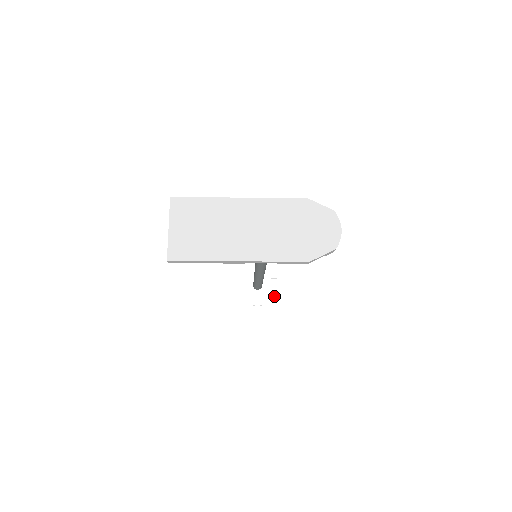
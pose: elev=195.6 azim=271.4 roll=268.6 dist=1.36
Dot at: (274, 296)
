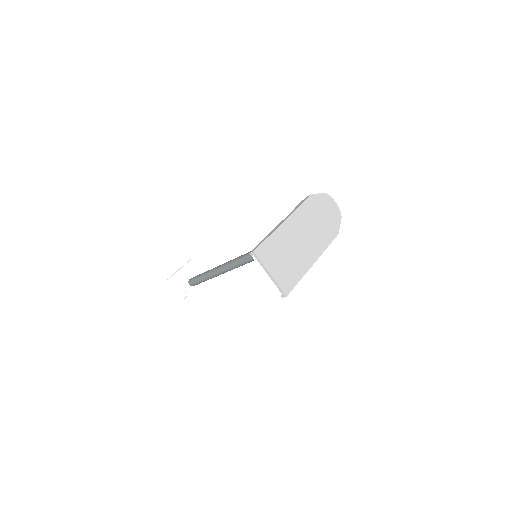
Dot at: (207, 281)
